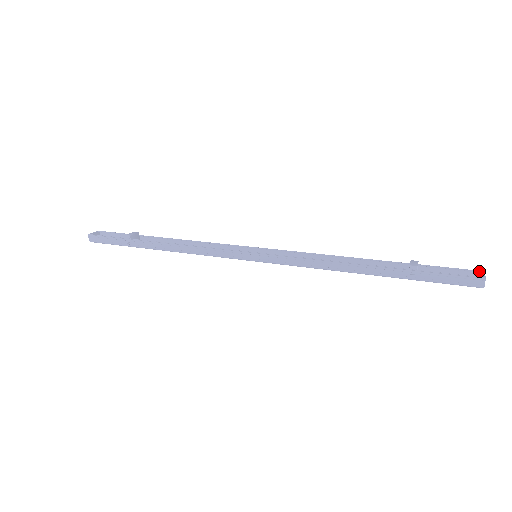
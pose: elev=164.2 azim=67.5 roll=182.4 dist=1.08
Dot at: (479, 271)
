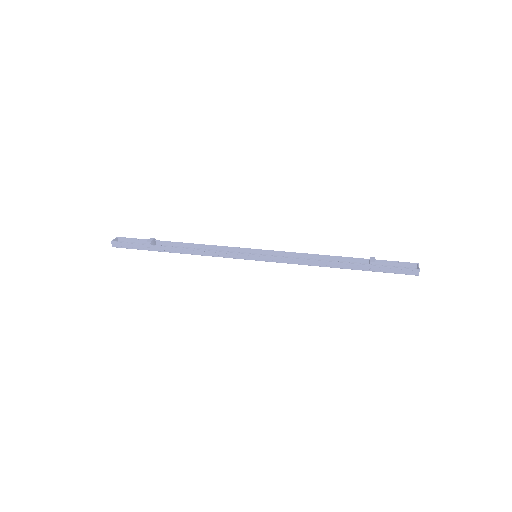
Dot at: (415, 263)
